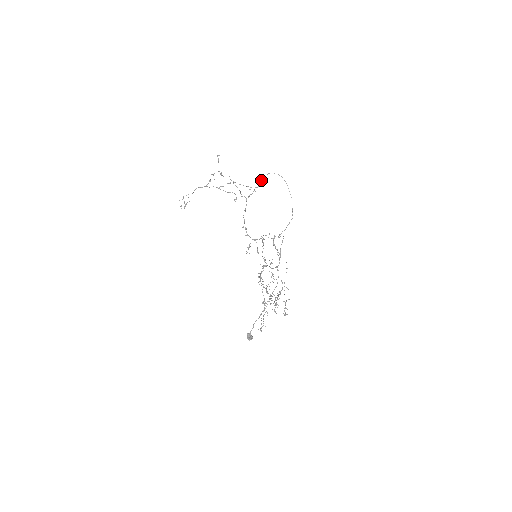
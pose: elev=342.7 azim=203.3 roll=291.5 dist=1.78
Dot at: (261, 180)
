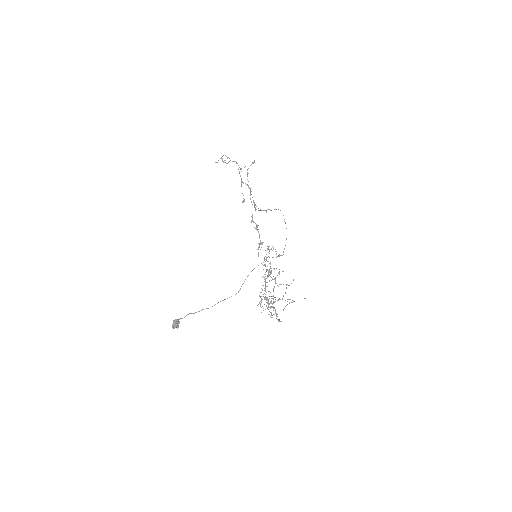
Dot at: (274, 209)
